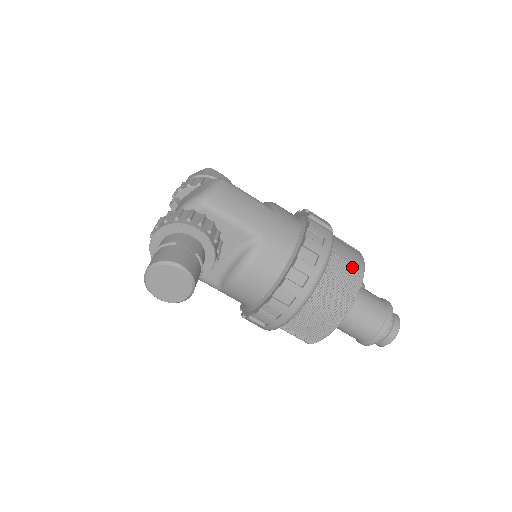
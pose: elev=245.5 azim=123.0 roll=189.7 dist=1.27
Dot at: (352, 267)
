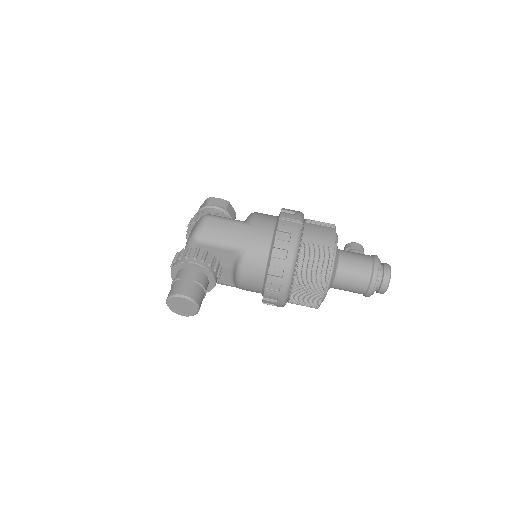
Dot at: (322, 248)
